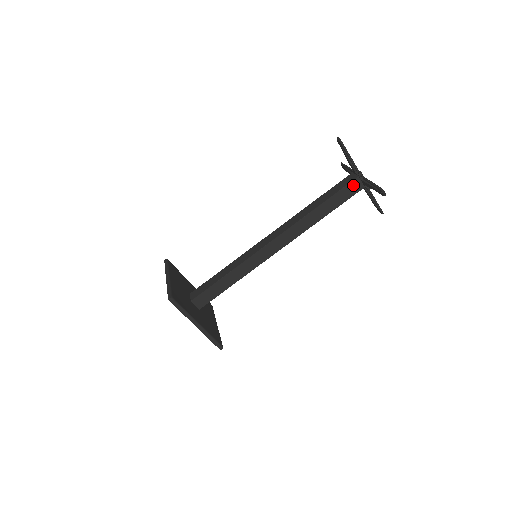
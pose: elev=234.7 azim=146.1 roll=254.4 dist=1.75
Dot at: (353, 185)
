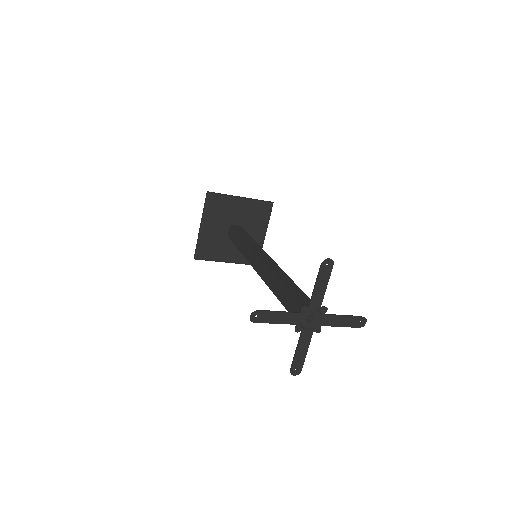
Dot at: occluded
